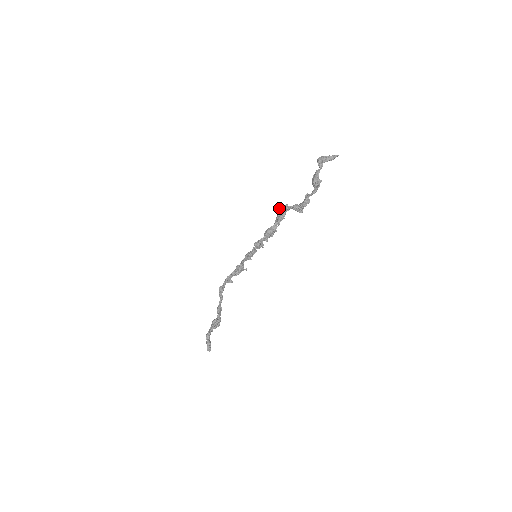
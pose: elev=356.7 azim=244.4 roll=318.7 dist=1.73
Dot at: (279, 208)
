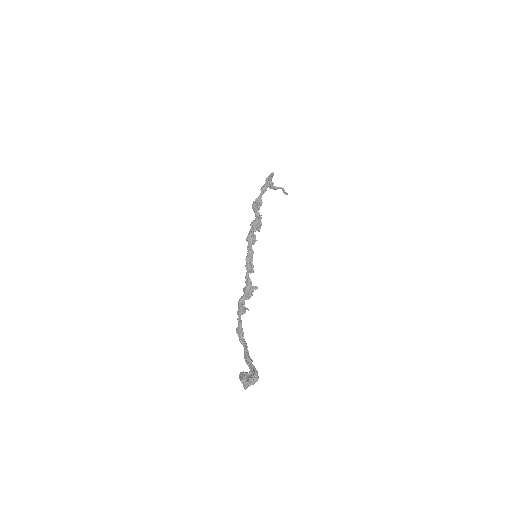
Dot at: (252, 205)
